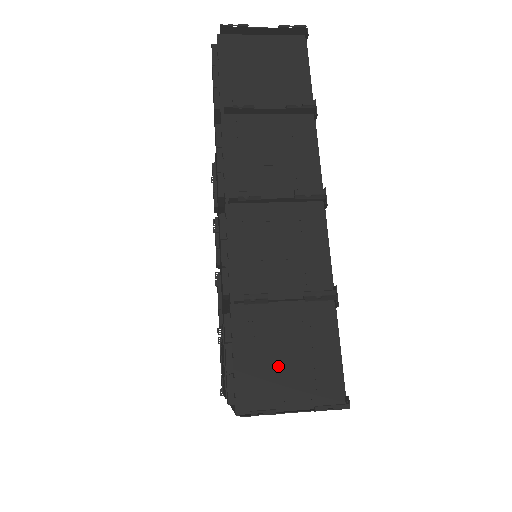
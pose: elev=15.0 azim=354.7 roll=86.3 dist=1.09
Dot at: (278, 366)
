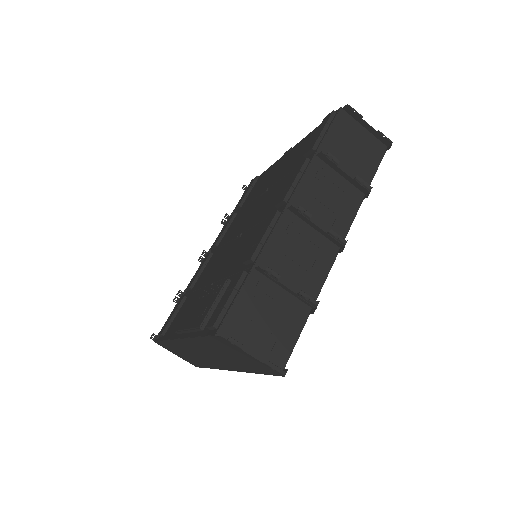
Dot at: (257, 324)
